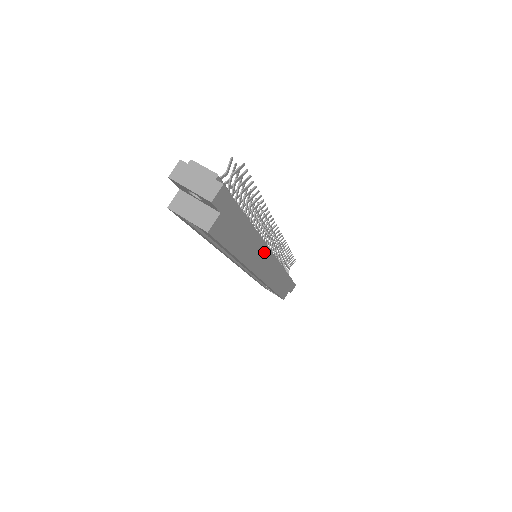
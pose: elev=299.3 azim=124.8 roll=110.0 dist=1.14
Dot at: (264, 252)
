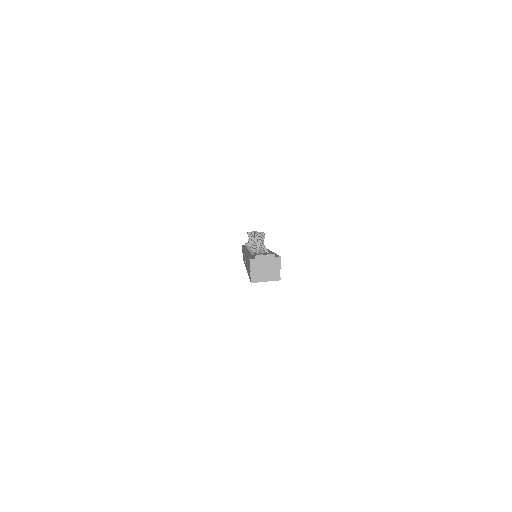
Dot at: occluded
